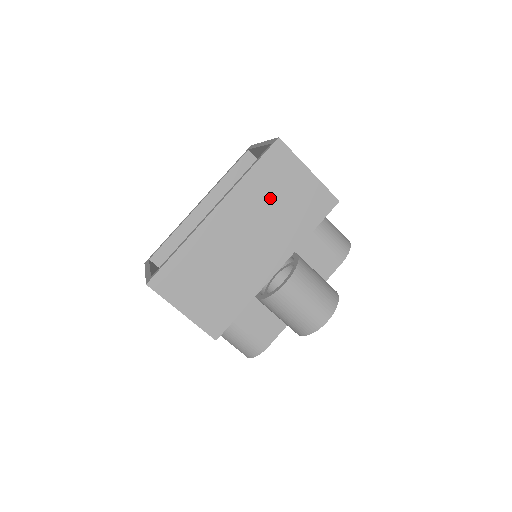
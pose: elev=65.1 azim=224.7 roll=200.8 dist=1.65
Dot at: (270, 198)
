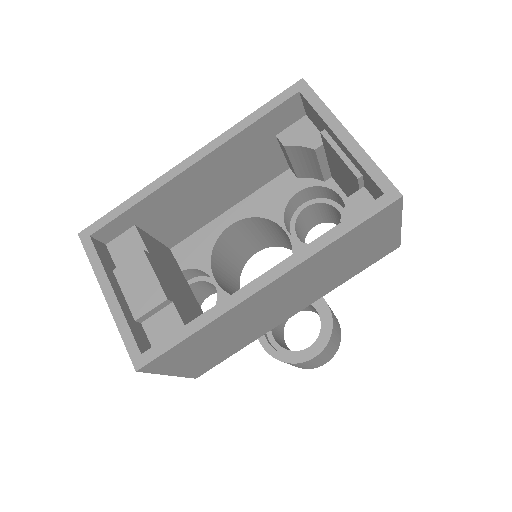
Dot at: (339, 259)
